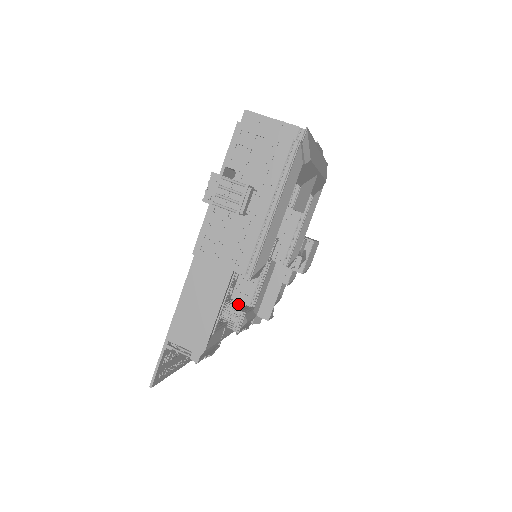
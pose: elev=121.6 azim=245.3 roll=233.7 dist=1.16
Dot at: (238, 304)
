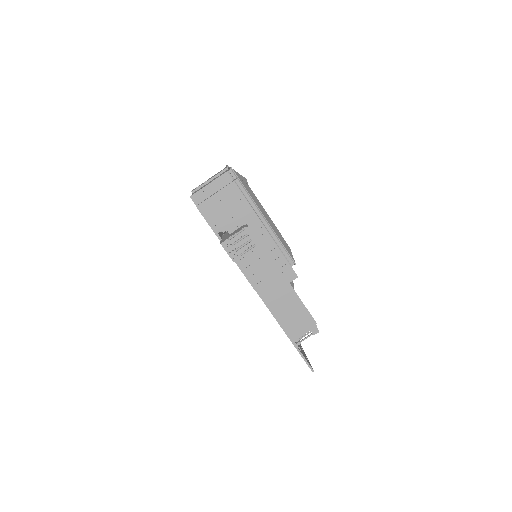
Dot at: occluded
